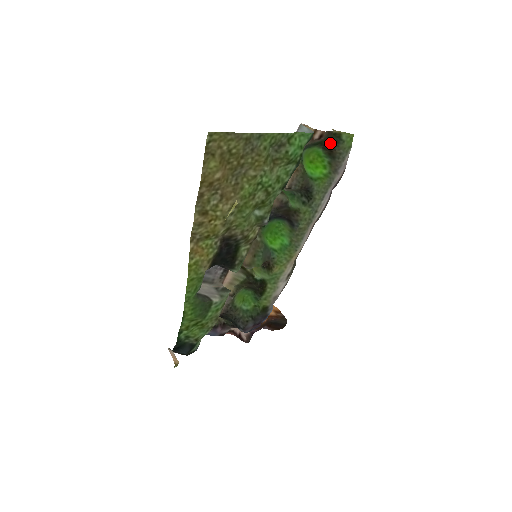
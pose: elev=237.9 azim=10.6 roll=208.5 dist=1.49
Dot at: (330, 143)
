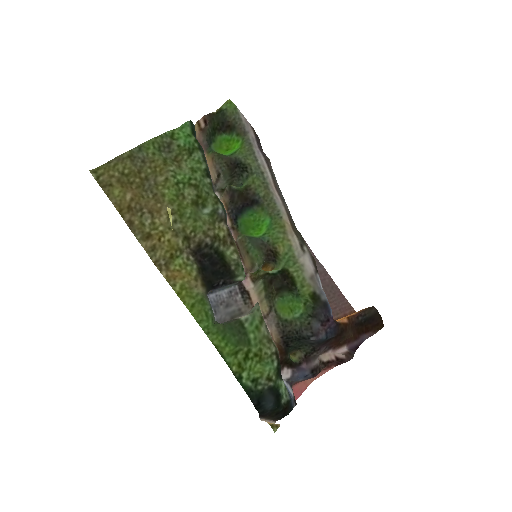
Dot at: (220, 121)
